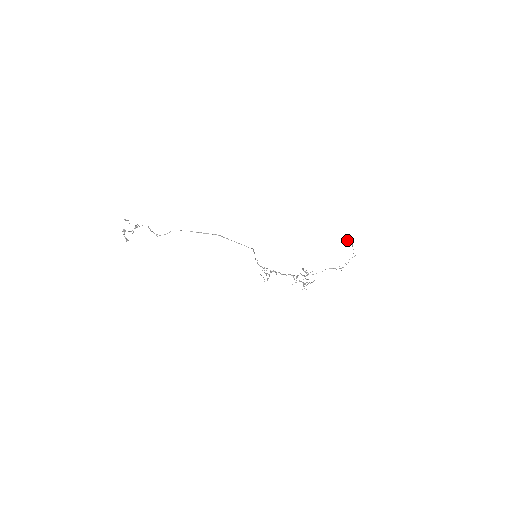
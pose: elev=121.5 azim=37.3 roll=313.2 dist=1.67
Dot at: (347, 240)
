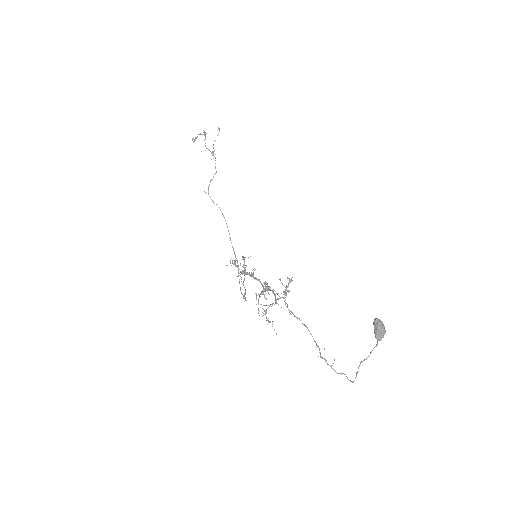
Dot at: (381, 325)
